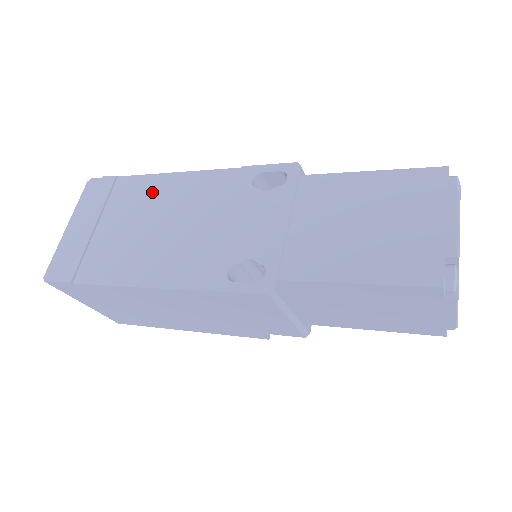
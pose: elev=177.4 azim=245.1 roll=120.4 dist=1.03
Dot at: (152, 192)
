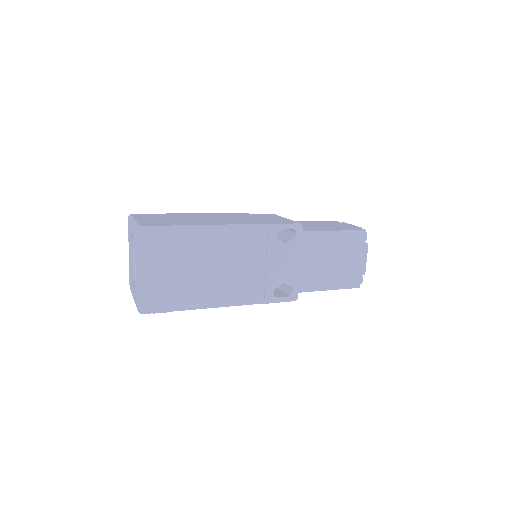
Dot at: (206, 241)
